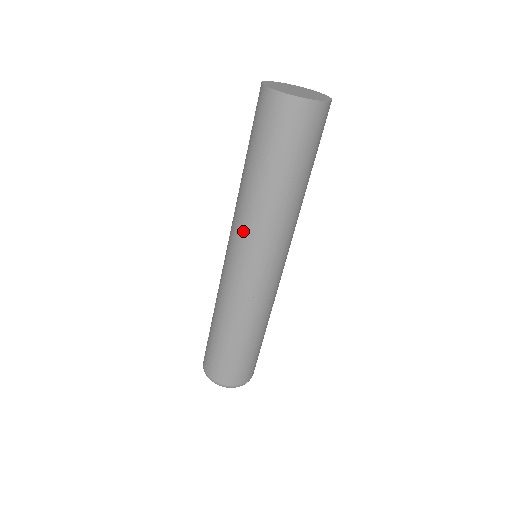
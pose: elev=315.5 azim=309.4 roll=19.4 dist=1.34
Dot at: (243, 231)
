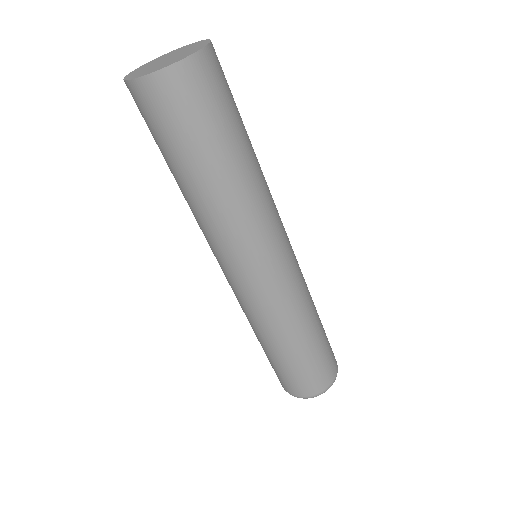
Dot at: occluded
